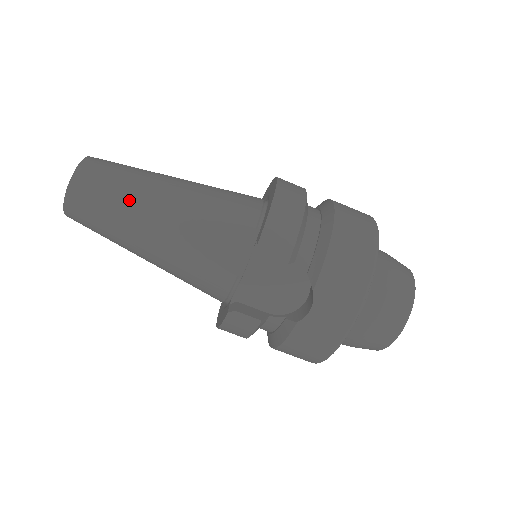
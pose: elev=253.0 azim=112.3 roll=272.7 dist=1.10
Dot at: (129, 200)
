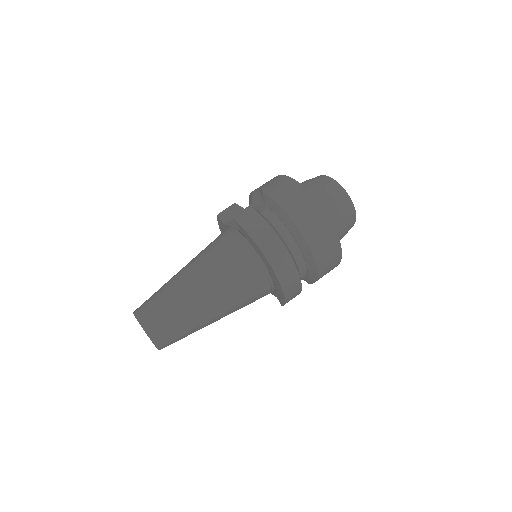
Dot at: occluded
